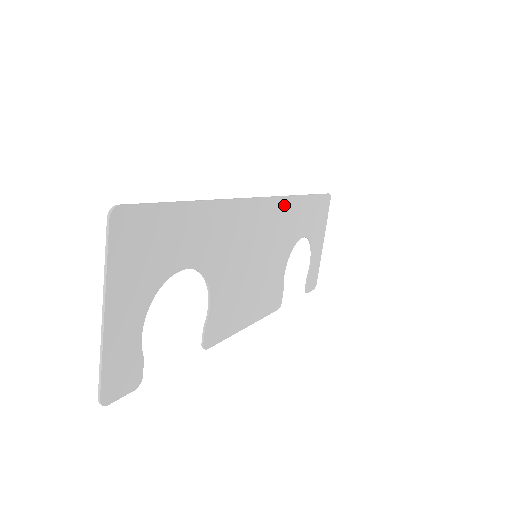
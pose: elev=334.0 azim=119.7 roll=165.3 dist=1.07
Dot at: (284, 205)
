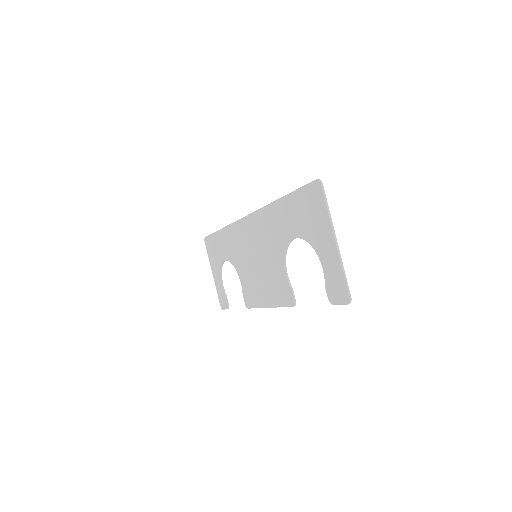
Dot at: (235, 228)
